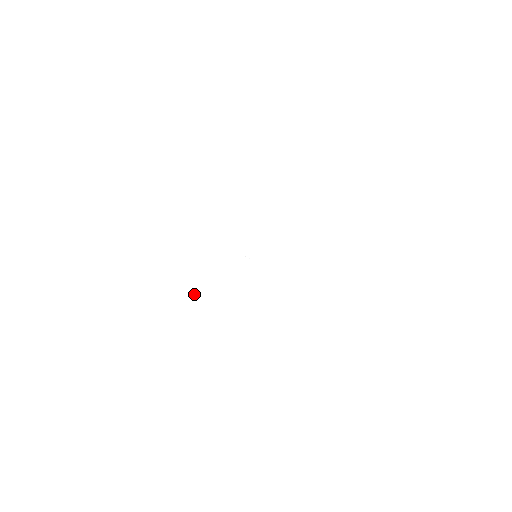
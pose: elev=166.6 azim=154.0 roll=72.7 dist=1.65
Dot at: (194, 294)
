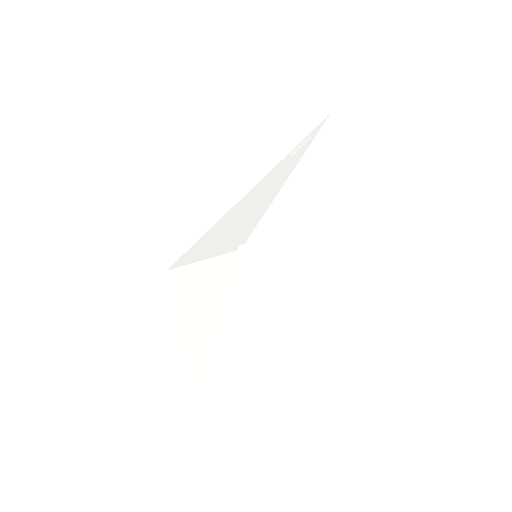
Dot at: (192, 348)
